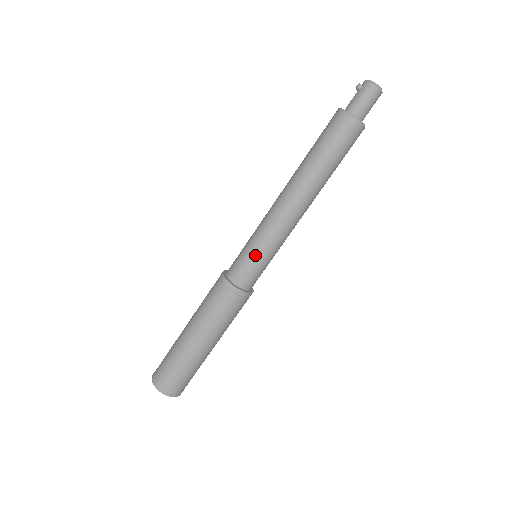
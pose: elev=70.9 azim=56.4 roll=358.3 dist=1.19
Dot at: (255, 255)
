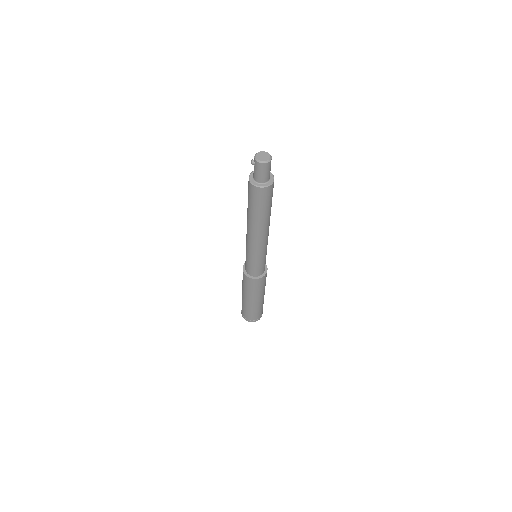
Dot at: (253, 263)
